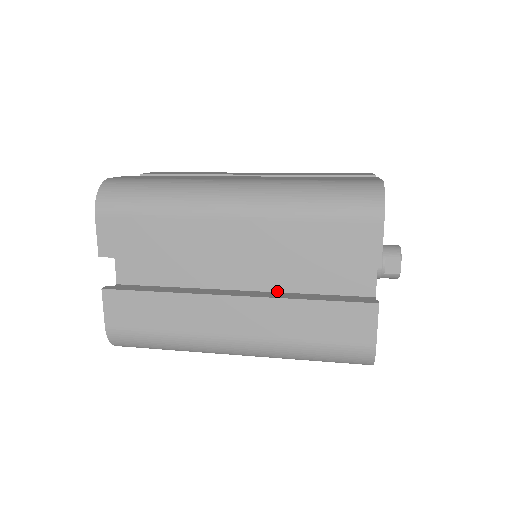
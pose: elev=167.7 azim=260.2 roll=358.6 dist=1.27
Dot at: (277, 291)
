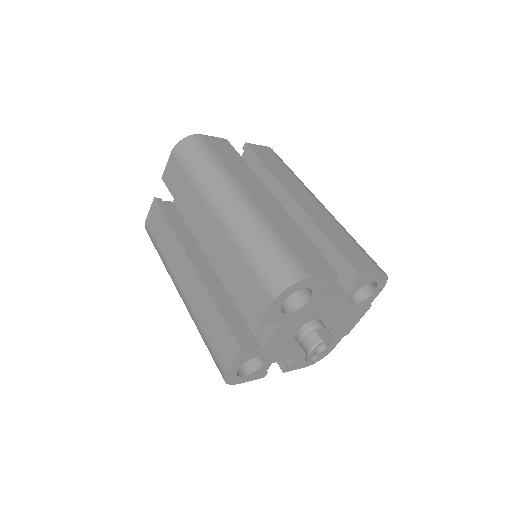
Dot at: occluded
